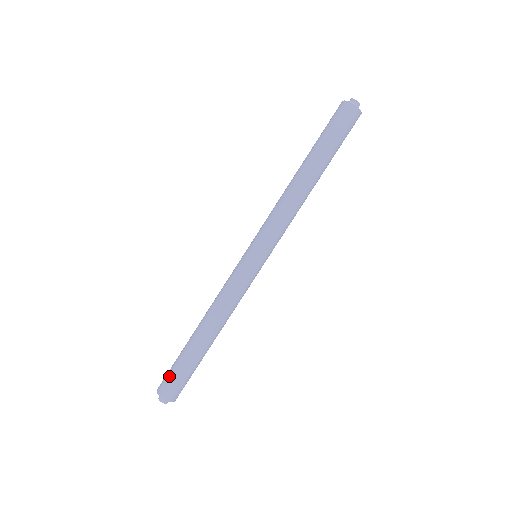
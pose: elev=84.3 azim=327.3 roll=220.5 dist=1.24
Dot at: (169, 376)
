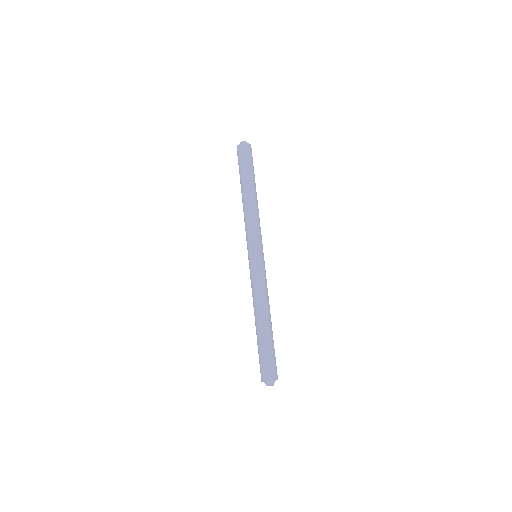
Dot at: occluded
